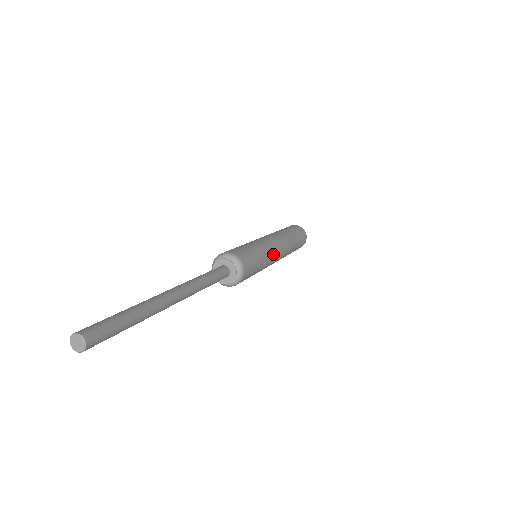
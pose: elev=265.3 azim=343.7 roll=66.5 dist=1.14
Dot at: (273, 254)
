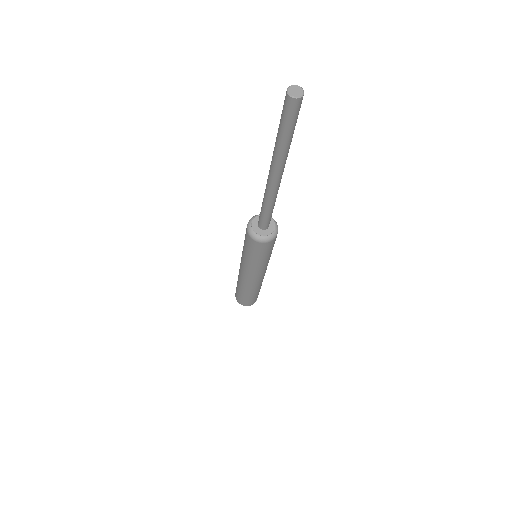
Dot at: (264, 269)
